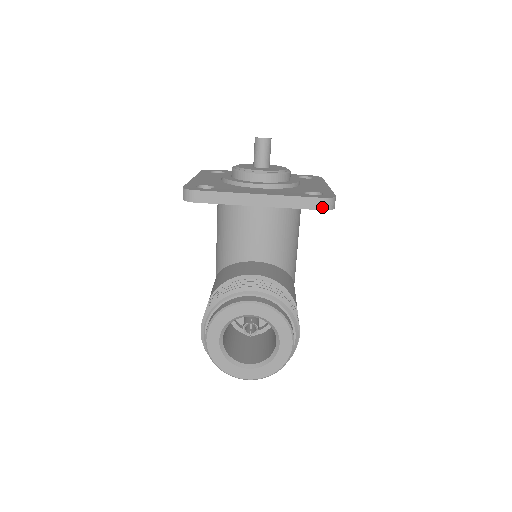
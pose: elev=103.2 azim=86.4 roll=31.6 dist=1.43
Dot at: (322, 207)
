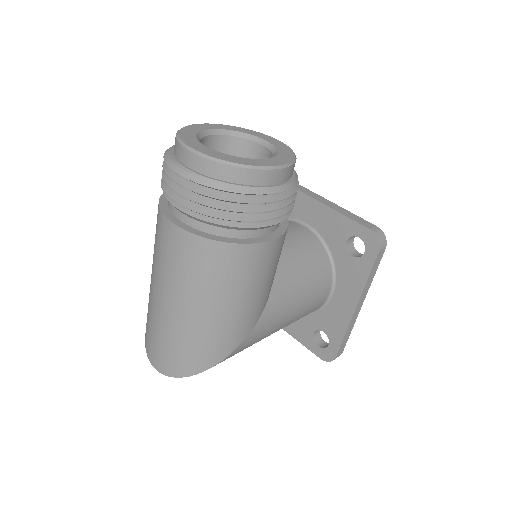
Dot at: (372, 229)
